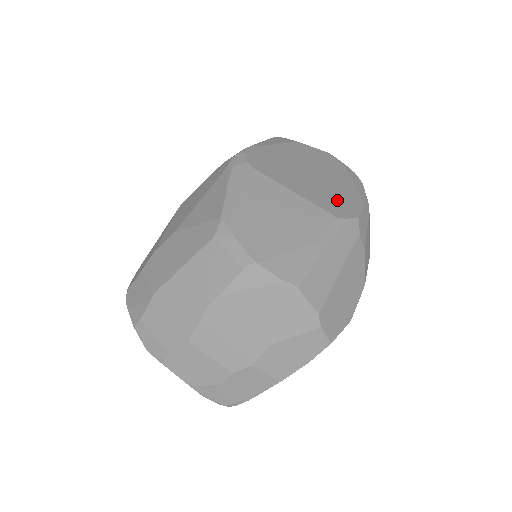
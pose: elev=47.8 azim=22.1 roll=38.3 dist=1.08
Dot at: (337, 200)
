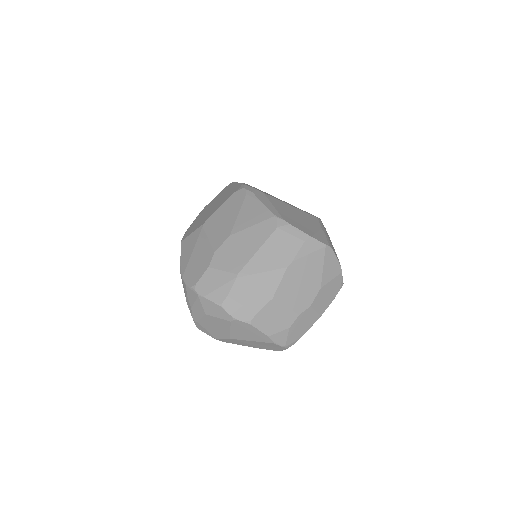
Dot at: occluded
